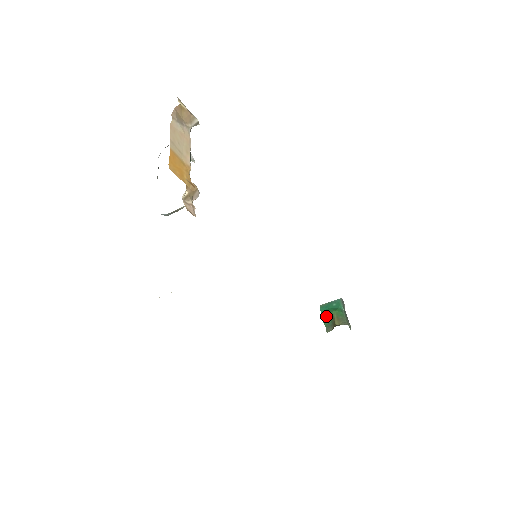
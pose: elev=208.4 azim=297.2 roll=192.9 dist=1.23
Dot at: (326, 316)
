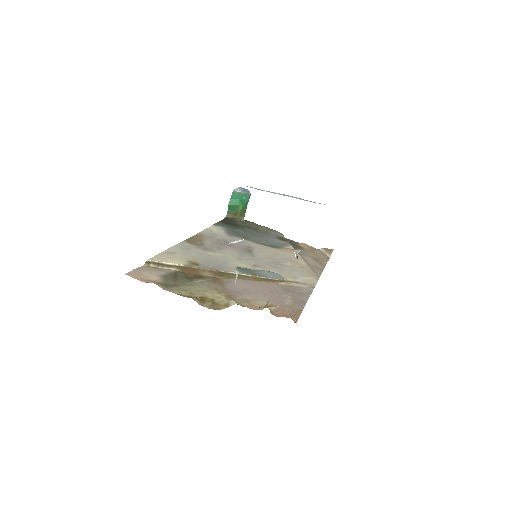
Dot at: (234, 205)
